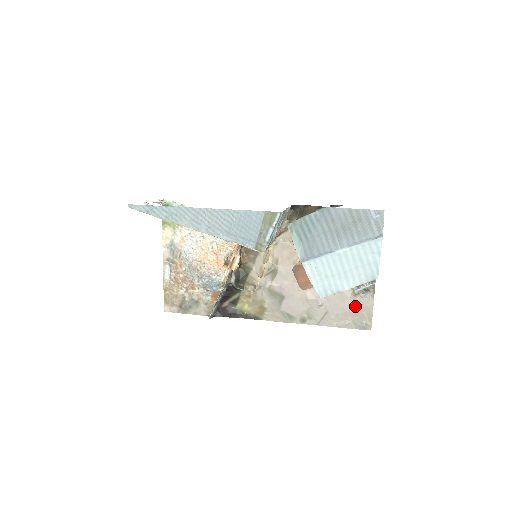
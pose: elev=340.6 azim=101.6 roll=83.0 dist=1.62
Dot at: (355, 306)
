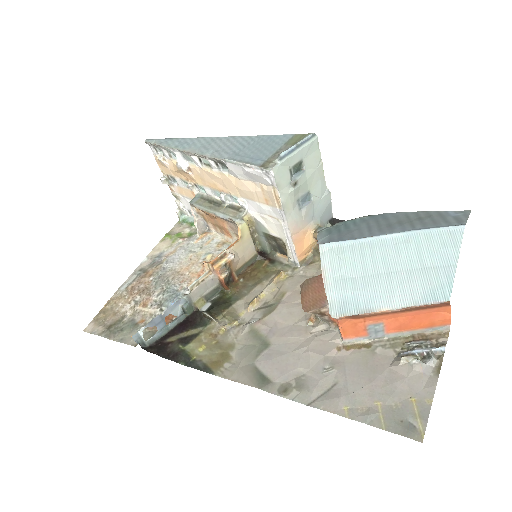
Dot at: (395, 382)
